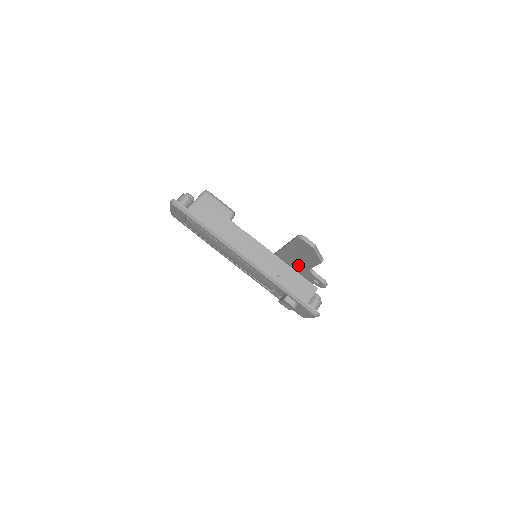
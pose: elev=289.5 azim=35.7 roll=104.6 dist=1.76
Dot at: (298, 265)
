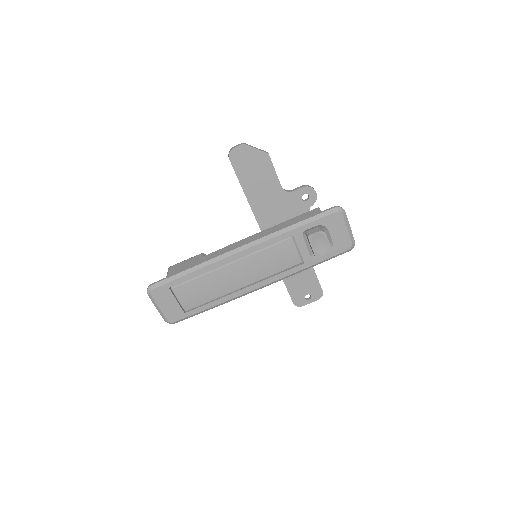
Dot at: (277, 204)
